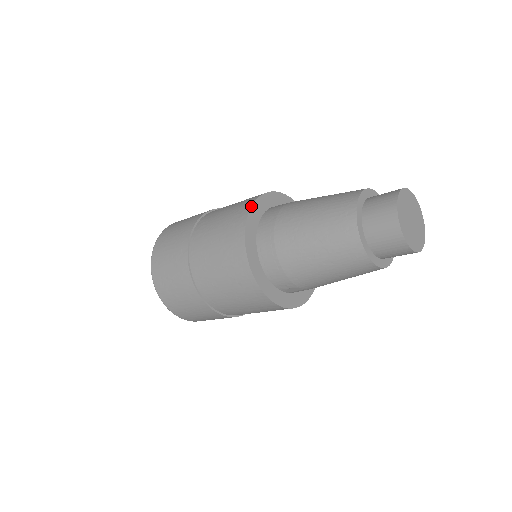
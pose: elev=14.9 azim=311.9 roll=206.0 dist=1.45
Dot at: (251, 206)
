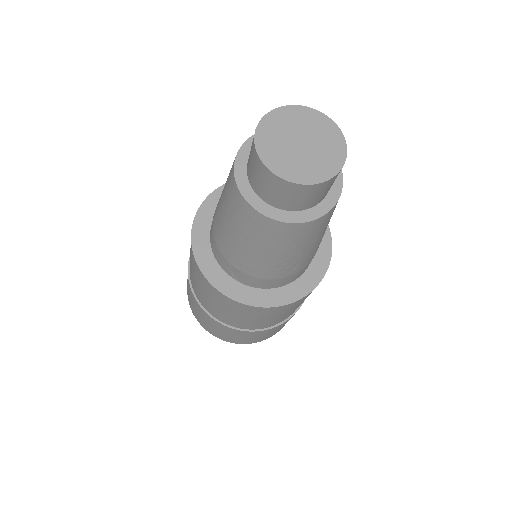
Dot at: occluded
